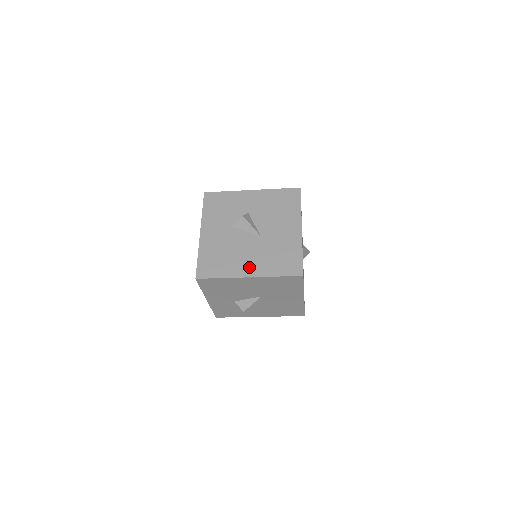
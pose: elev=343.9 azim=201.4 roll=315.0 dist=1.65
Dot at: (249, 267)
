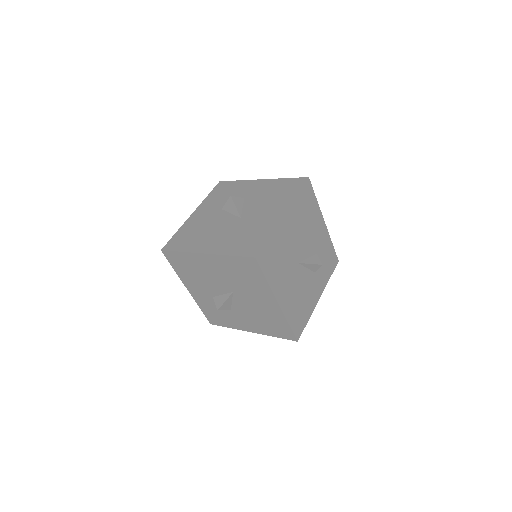
Dot at: (211, 244)
